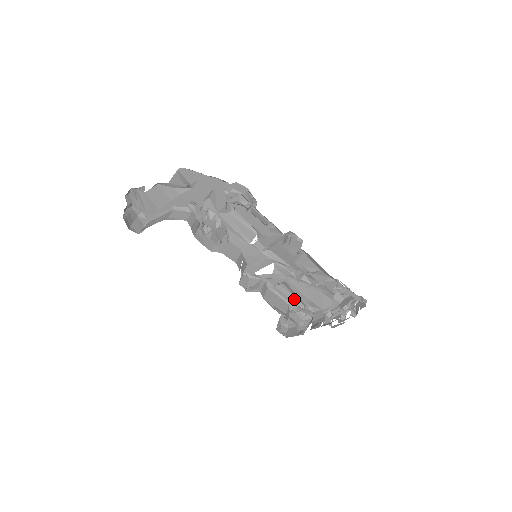
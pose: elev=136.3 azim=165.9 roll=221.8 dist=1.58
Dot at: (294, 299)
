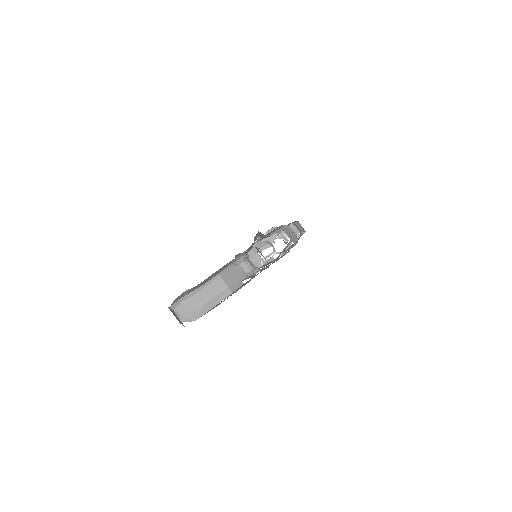
Dot at: occluded
